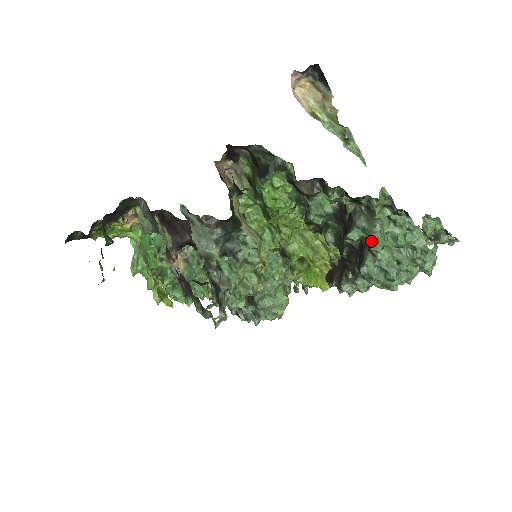
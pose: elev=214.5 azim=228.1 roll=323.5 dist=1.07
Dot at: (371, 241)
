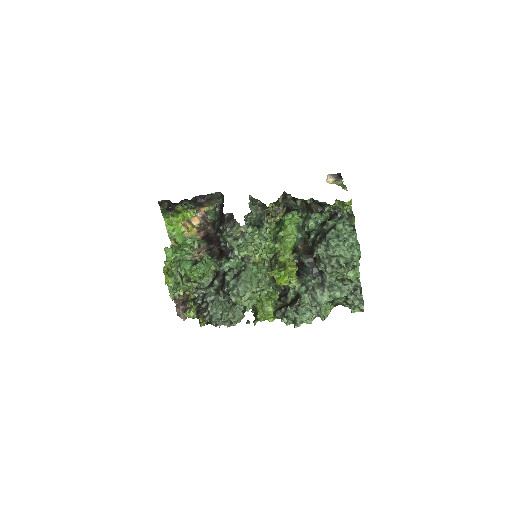
Dot at: (338, 223)
